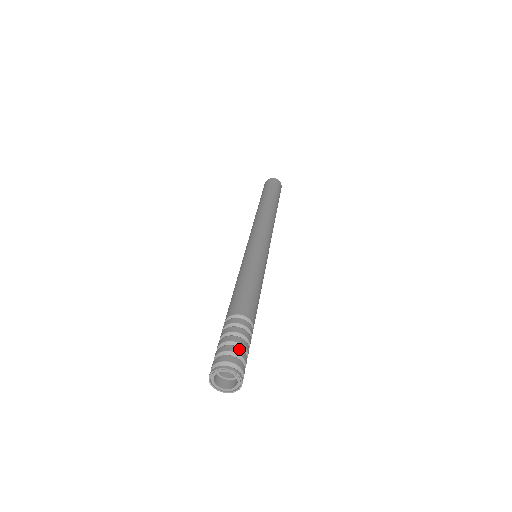
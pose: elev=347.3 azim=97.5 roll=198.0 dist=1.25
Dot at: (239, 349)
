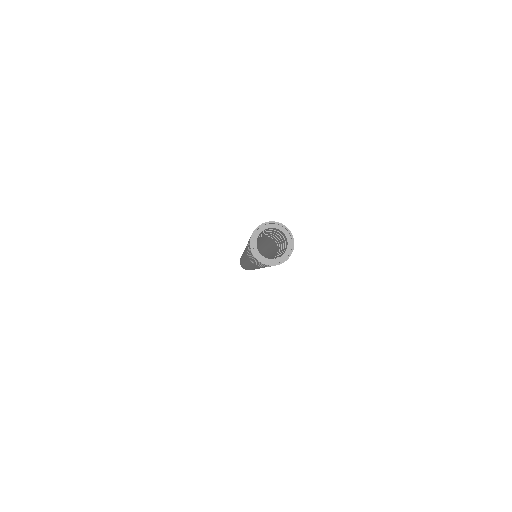
Dot at: occluded
